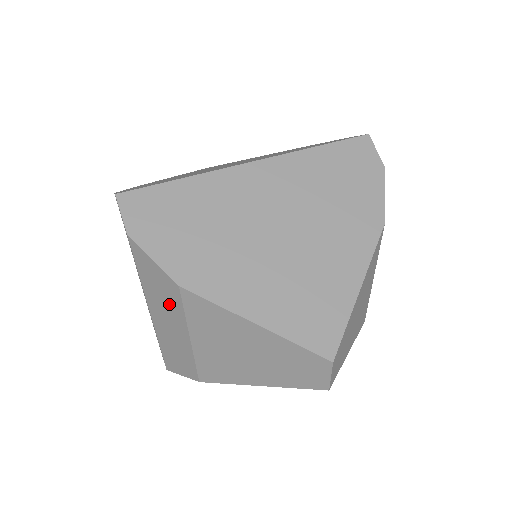
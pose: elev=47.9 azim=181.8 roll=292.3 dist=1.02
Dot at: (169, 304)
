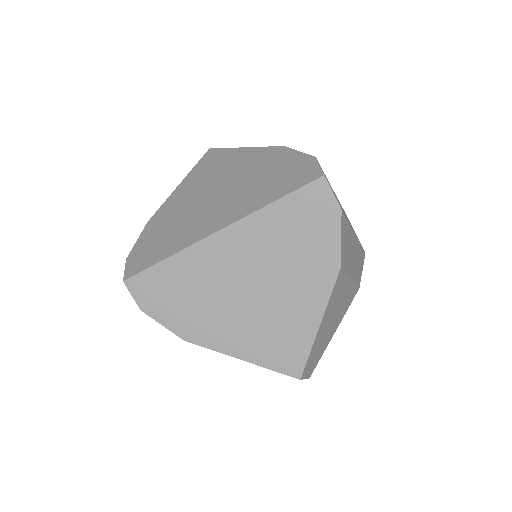
Dot at: occluded
